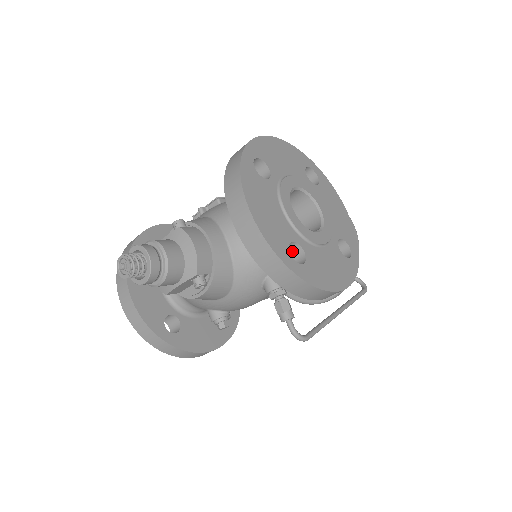
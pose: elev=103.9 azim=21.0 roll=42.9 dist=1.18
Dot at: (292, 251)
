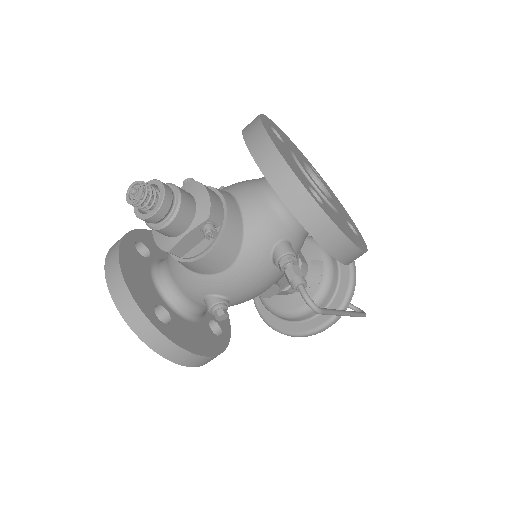
Dot at: occluded
